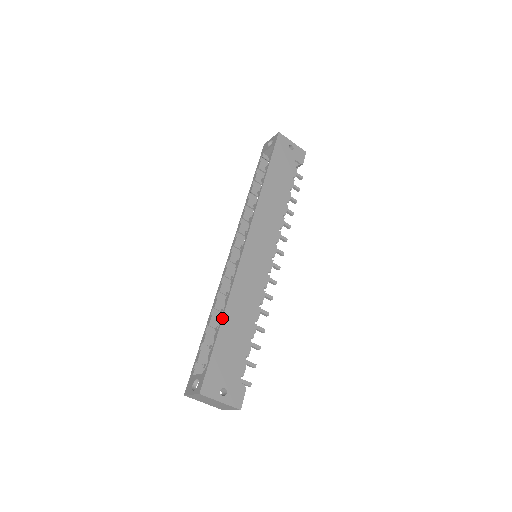
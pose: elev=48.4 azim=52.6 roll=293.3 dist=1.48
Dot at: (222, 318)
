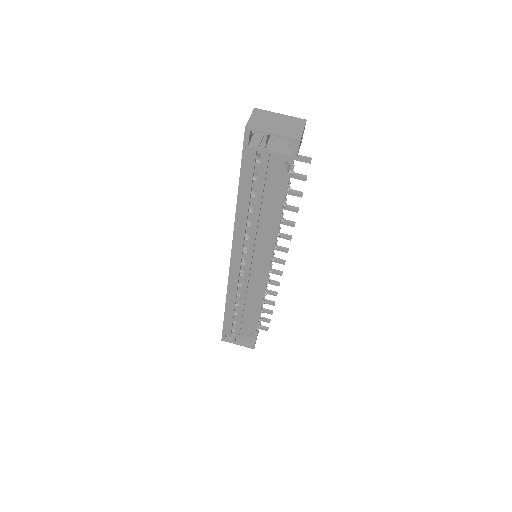
Dot at: occluded
